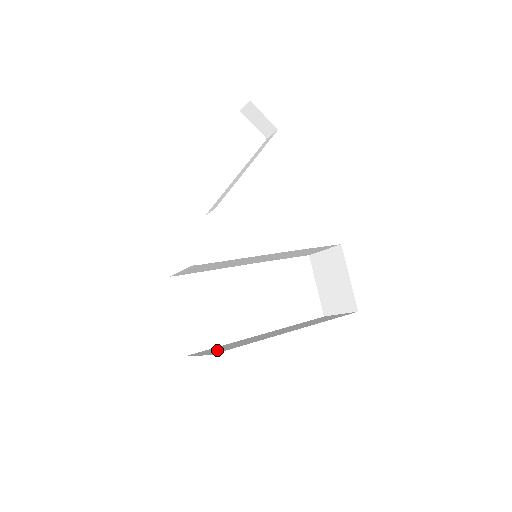
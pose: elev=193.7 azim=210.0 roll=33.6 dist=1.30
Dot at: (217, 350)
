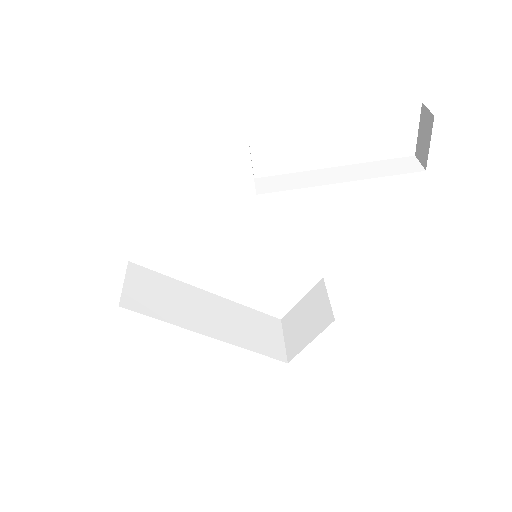
Dot at: (142, 294)
